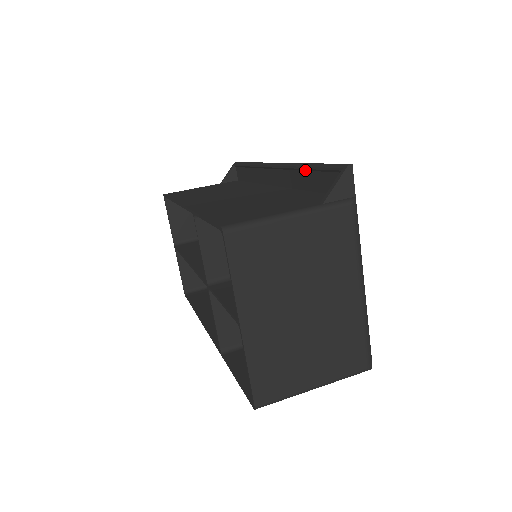
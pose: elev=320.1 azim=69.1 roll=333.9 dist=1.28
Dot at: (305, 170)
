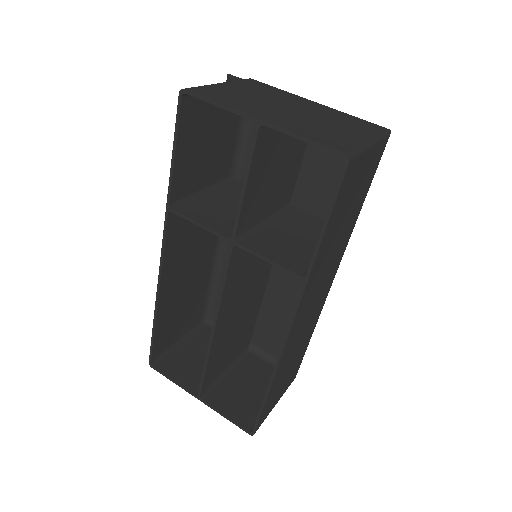
Dot at: occluded
